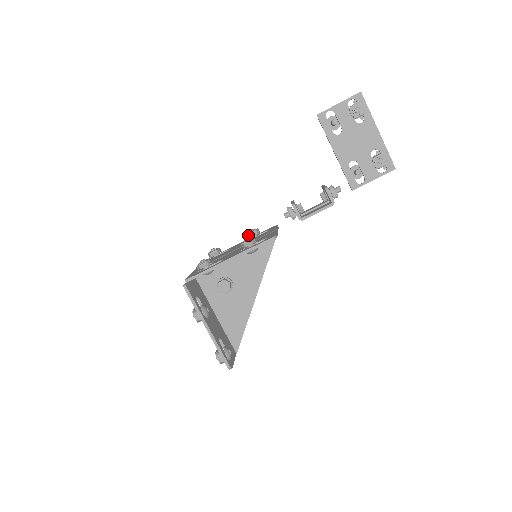
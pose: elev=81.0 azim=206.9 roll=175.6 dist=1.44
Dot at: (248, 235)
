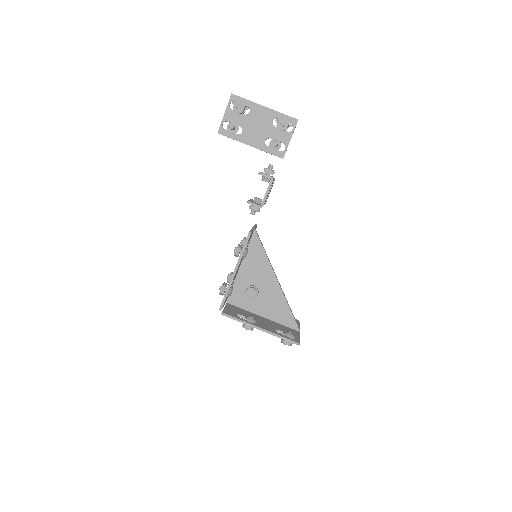
Dot at: occluded
